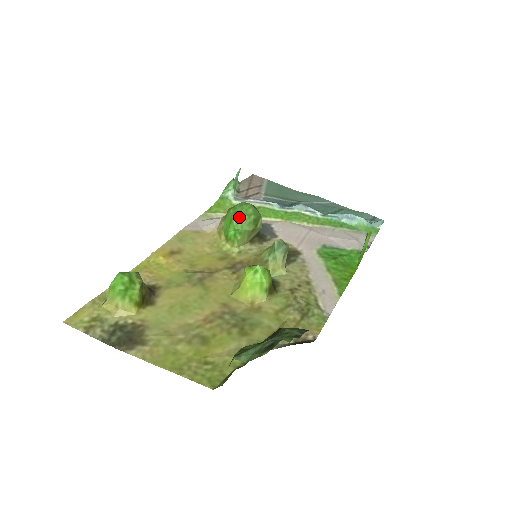
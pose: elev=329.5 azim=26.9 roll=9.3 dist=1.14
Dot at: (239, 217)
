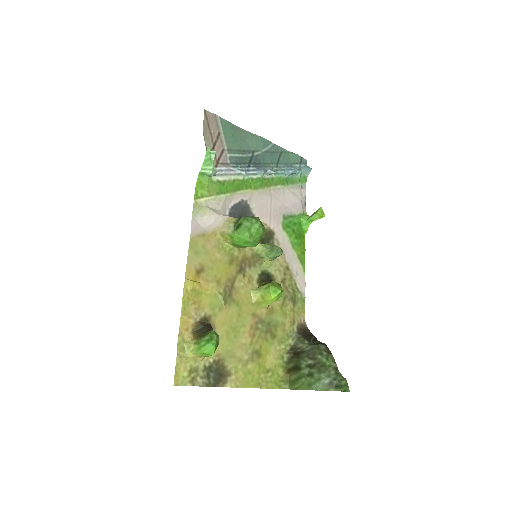
Dot at: (255, 240)
